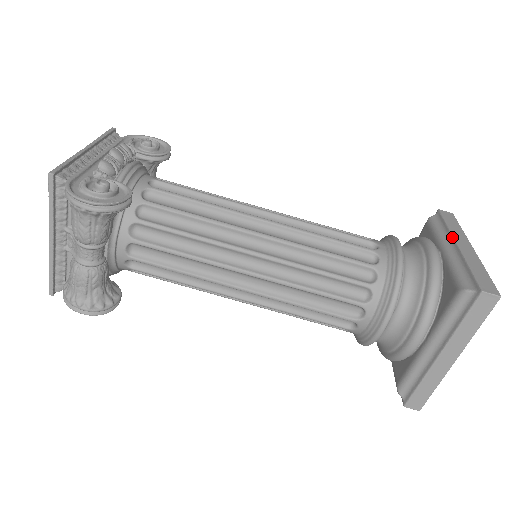
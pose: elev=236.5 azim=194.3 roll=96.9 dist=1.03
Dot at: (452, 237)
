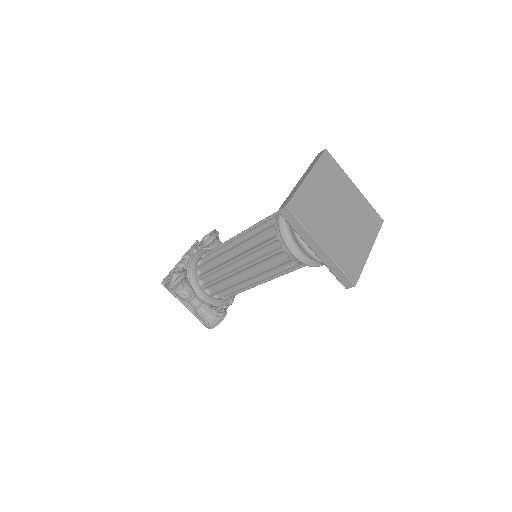
Dot at: occluded
